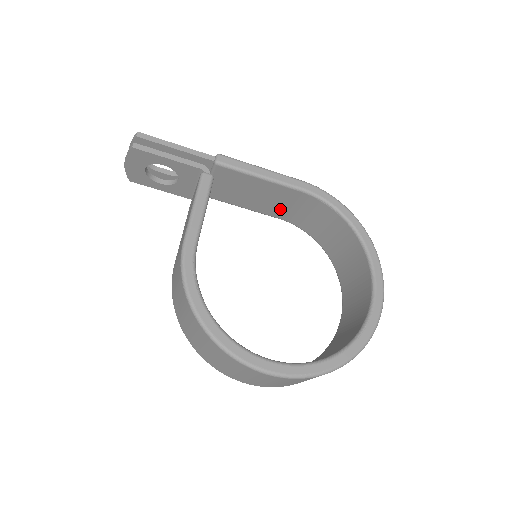
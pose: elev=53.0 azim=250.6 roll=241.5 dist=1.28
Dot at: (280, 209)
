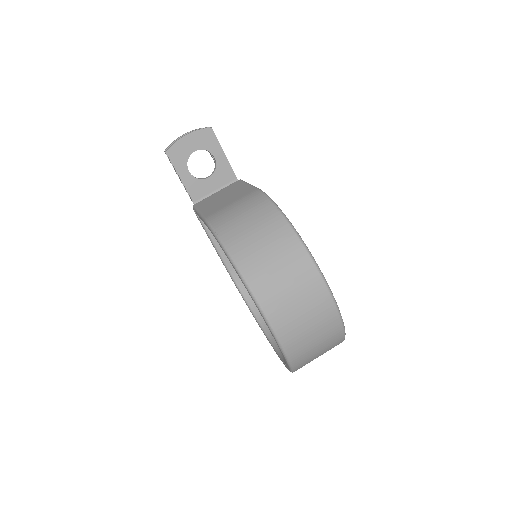
Dot at: occluded
